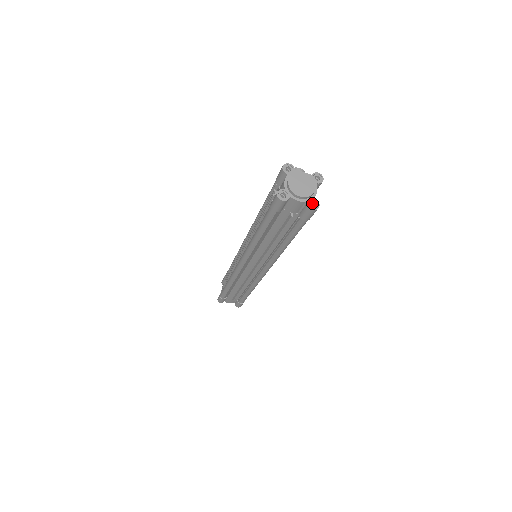
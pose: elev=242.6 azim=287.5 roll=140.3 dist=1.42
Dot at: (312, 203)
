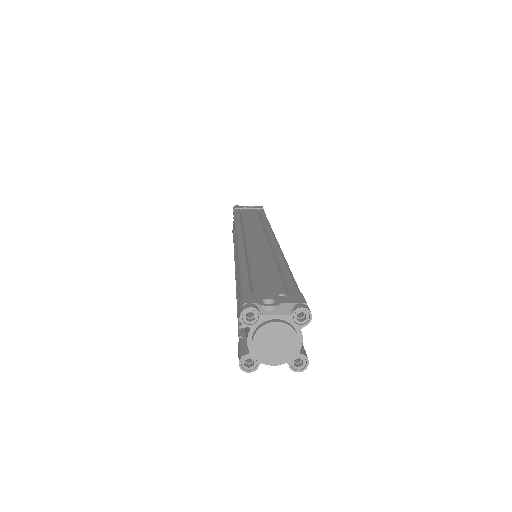
Dot at: (297, 355)
